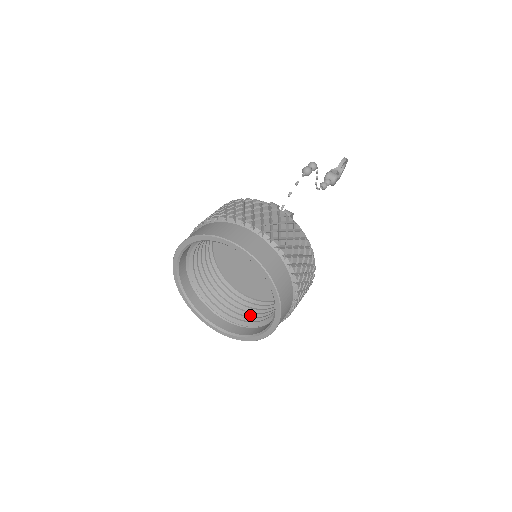
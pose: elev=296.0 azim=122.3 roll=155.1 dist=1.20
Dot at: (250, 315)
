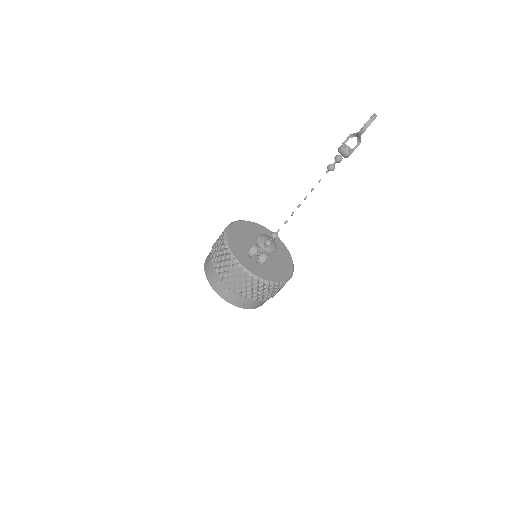
Dot at: occluded
